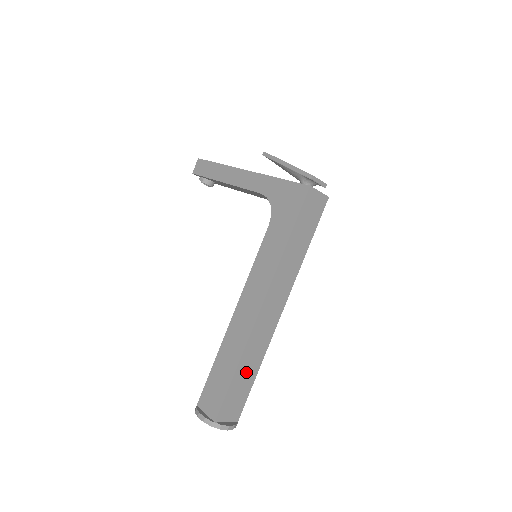
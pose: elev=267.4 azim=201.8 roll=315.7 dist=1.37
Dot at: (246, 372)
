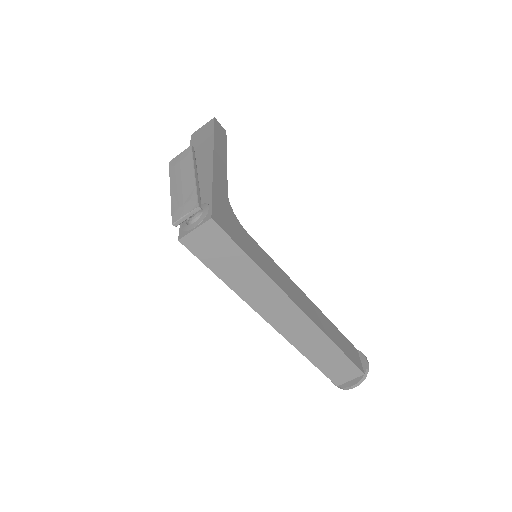
Dot at: (324, 355)
